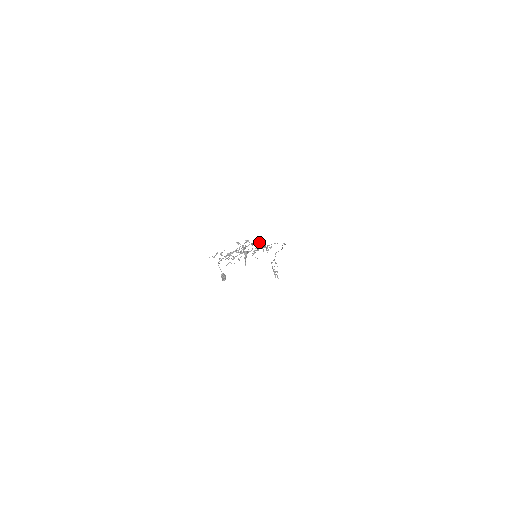
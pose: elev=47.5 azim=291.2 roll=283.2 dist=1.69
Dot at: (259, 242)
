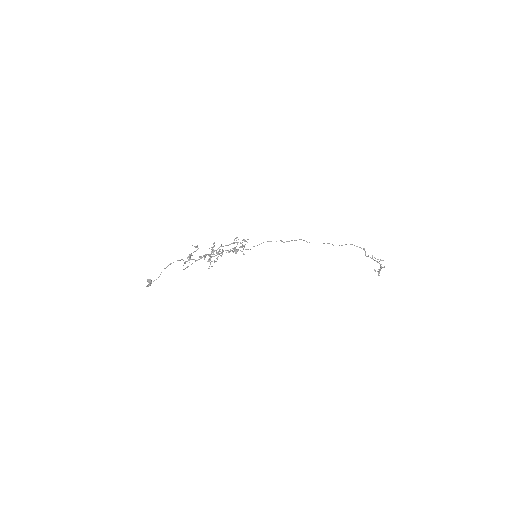
Dot at: (233, 243)
